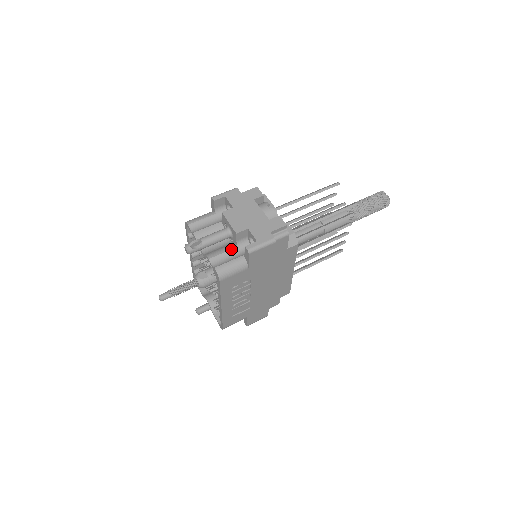
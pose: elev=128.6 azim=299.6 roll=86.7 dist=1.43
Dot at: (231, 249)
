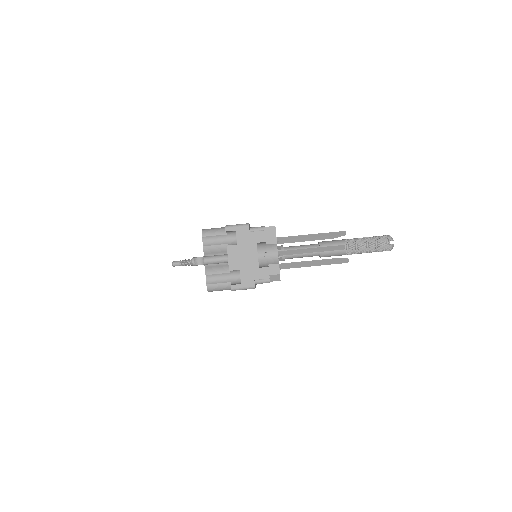
Dot at: (225, 273)
